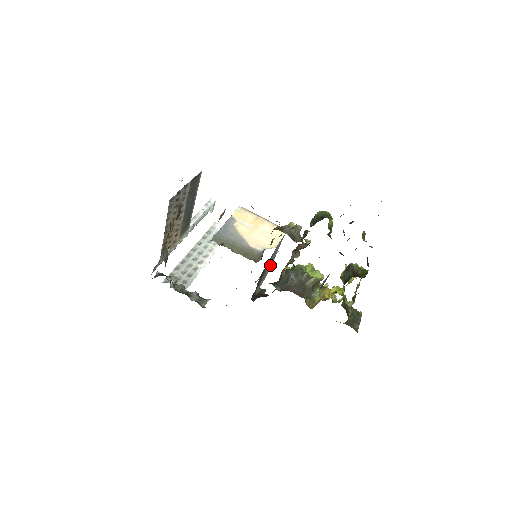
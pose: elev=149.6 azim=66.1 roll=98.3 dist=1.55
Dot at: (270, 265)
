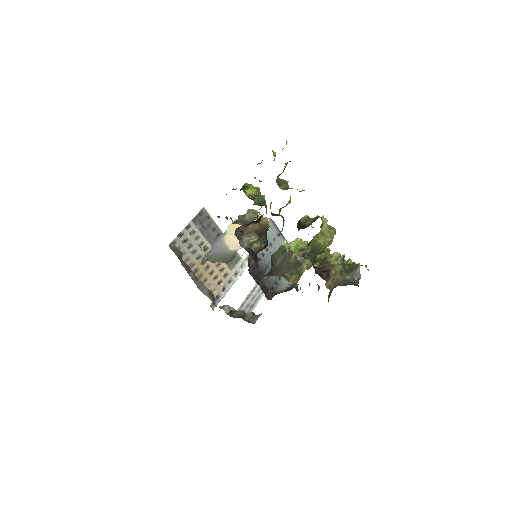
Dot at: occluded
